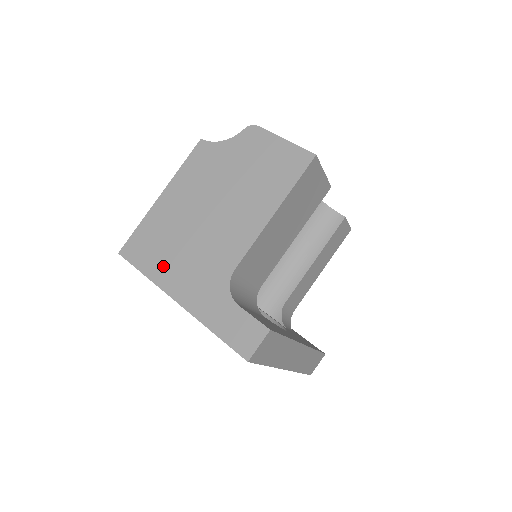
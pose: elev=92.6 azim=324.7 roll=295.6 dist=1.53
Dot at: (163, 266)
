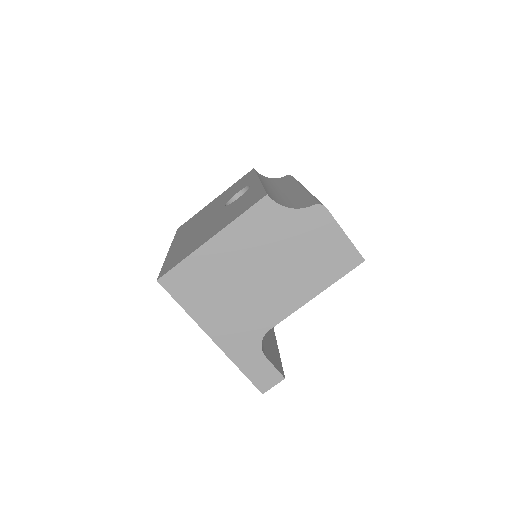
Dot at: (204, 308)
